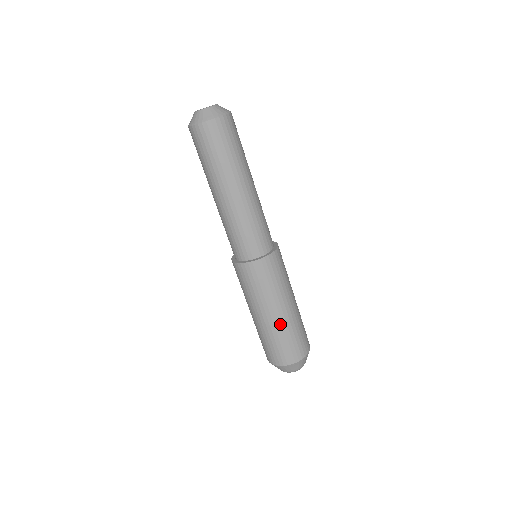
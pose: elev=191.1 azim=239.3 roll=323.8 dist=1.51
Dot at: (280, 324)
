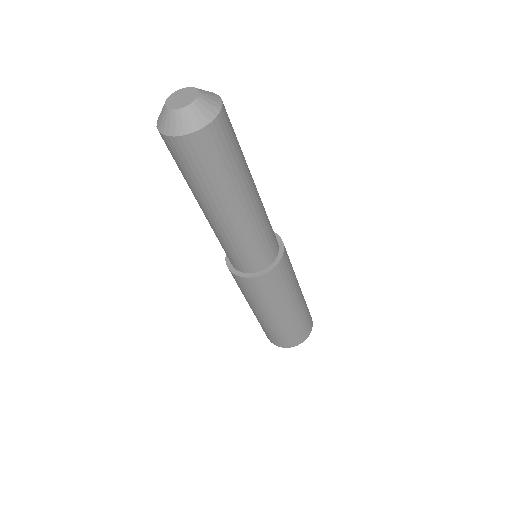
Dot at: (279, 323)
